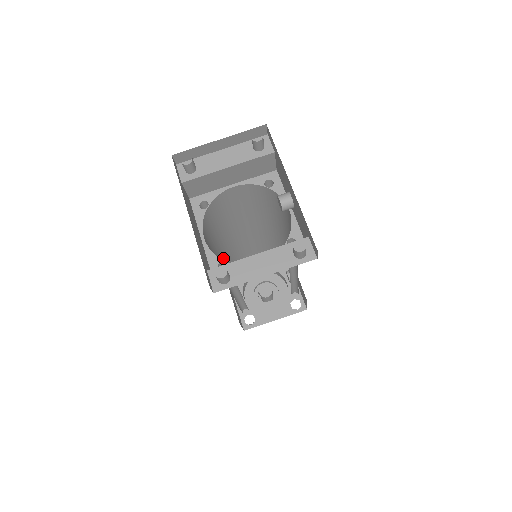
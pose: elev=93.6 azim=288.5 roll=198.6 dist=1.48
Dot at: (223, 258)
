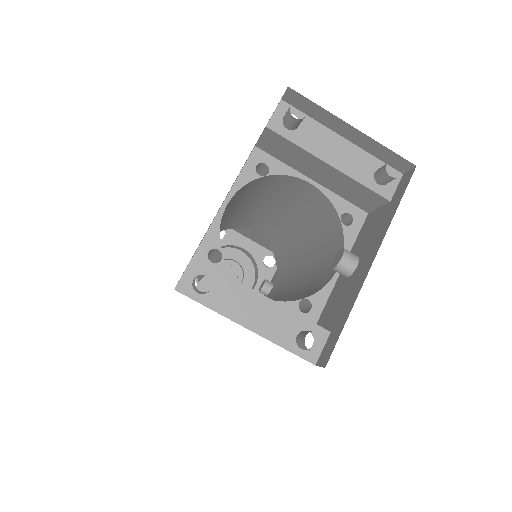
Dot at: (225, 219)
